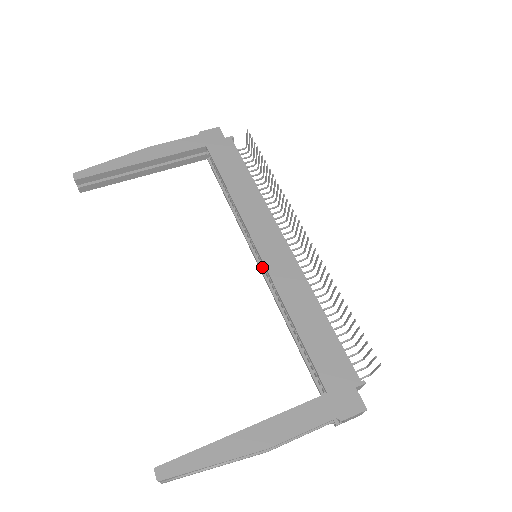
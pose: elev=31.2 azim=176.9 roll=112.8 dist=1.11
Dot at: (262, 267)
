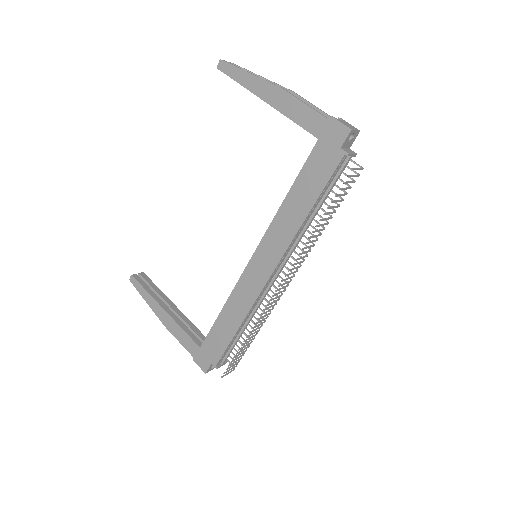
Dot at: occluded
